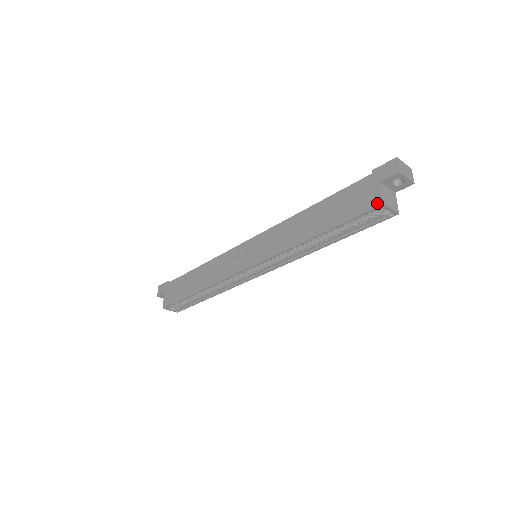
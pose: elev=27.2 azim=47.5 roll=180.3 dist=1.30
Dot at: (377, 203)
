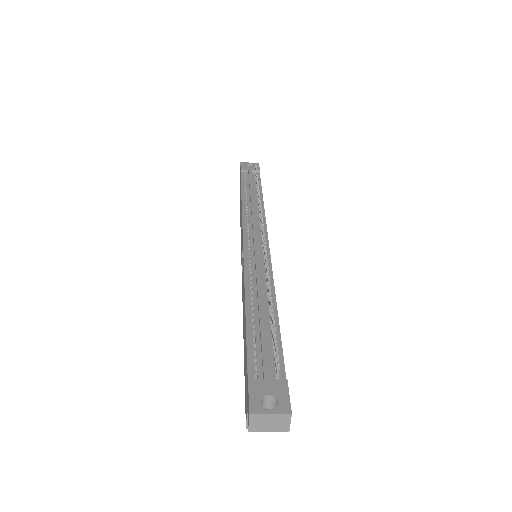
Dot at: occluded
